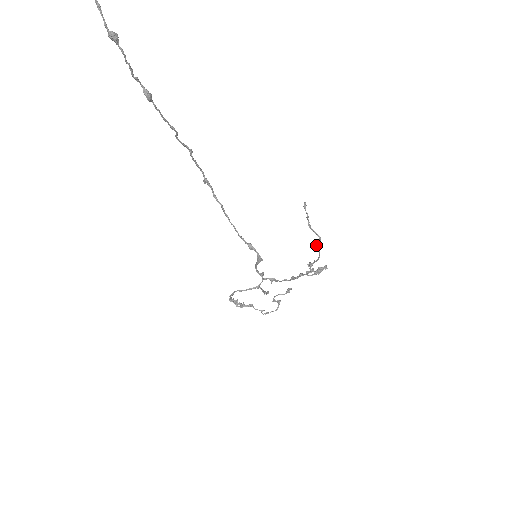
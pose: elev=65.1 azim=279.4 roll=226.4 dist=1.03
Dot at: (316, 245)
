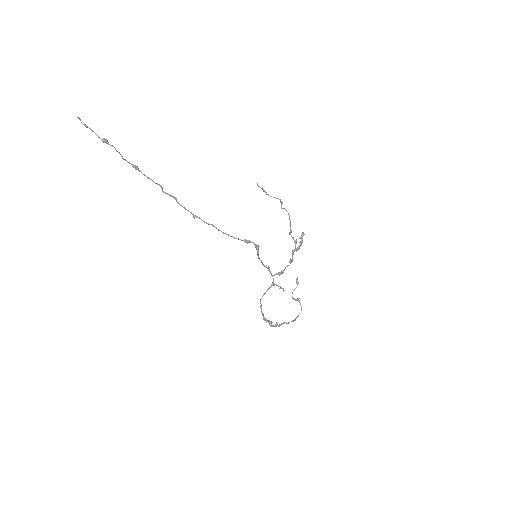
Dot at: (281, 207)
